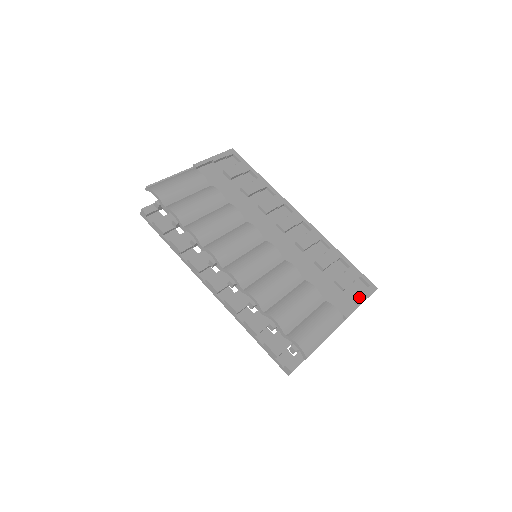
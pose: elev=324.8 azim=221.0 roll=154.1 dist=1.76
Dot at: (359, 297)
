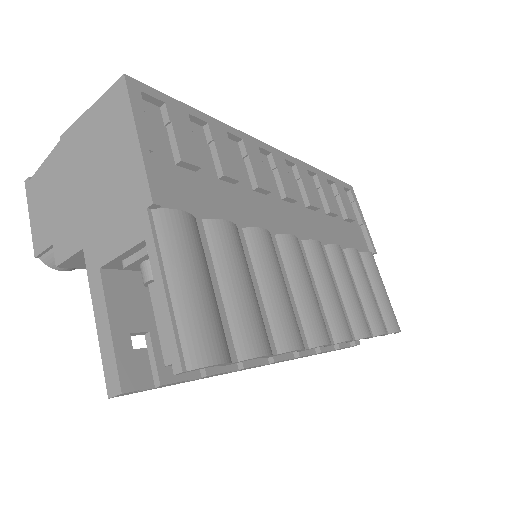
Dot at: (360, 215)
